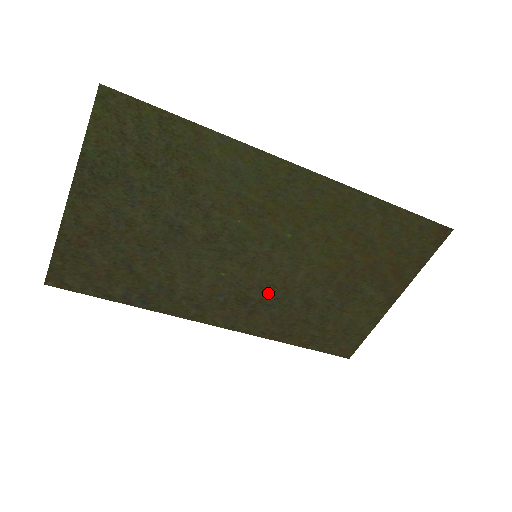
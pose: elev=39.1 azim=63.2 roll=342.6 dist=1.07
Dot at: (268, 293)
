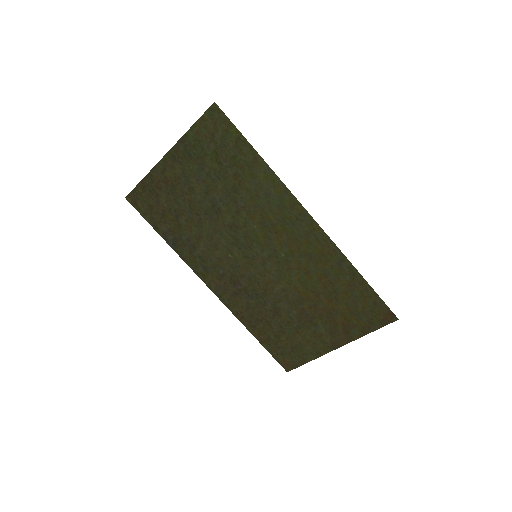
Dot at: (253, 286)
